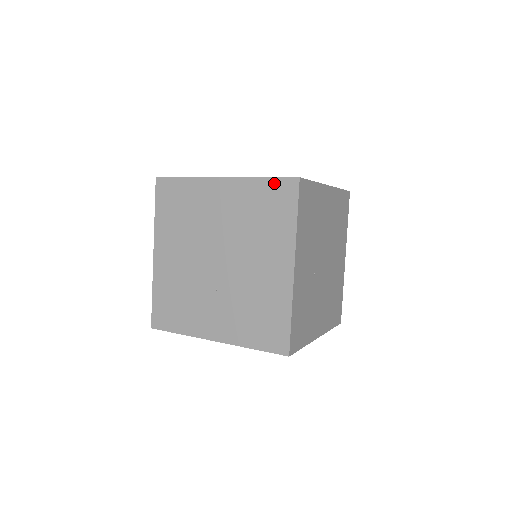
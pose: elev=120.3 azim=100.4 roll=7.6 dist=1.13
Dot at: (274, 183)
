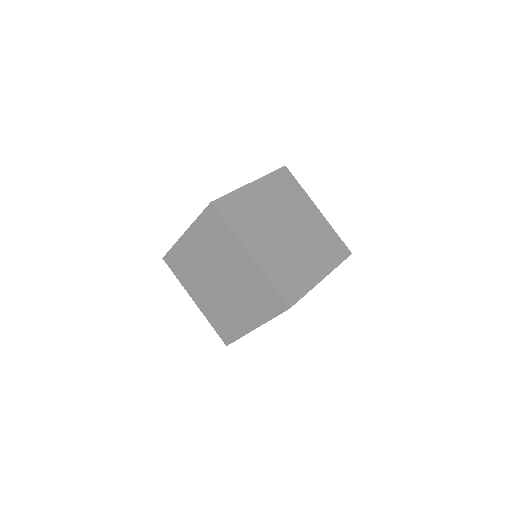
Dot at: occluded
